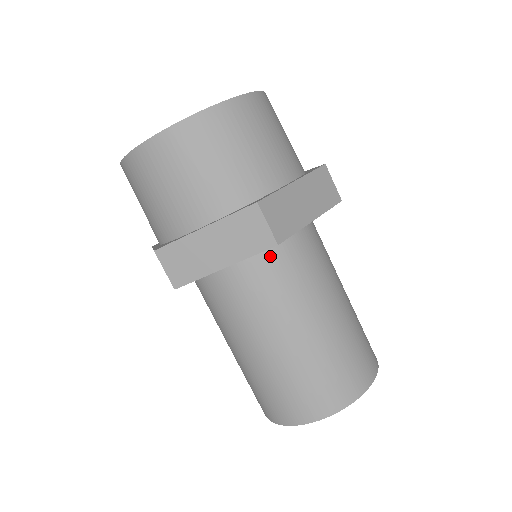
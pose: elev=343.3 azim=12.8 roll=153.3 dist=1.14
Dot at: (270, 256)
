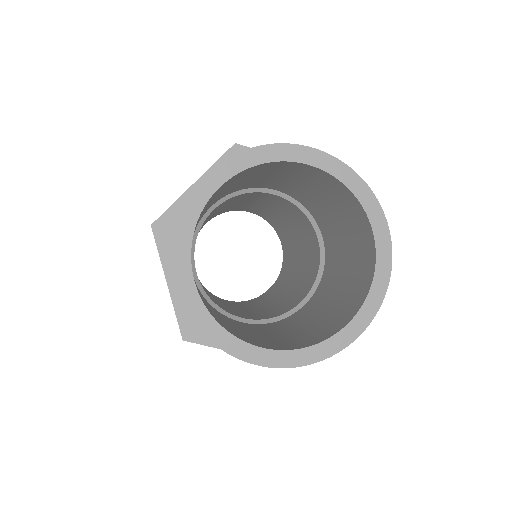
Dot at: occluded
